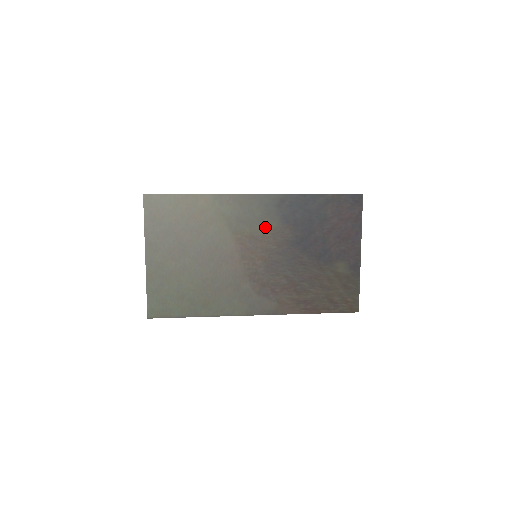
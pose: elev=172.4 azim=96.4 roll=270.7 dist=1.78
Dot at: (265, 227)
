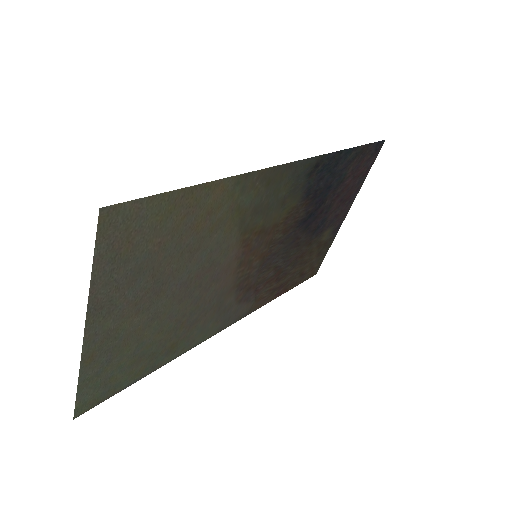
Dot at: (282, 211)
